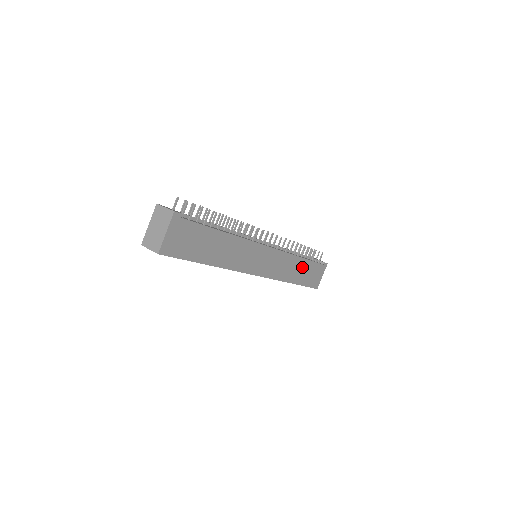
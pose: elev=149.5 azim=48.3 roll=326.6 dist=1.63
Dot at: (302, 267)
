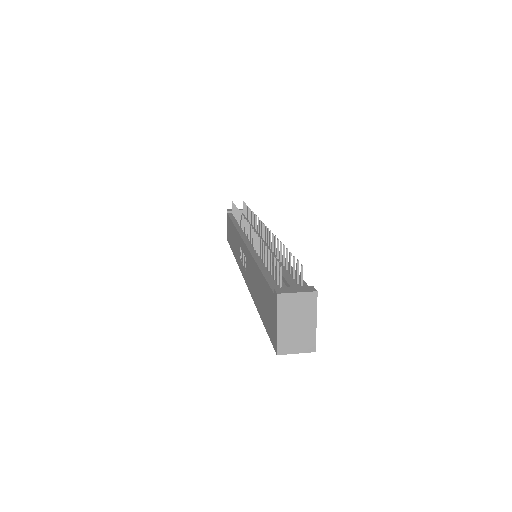
Dot at: occluded
